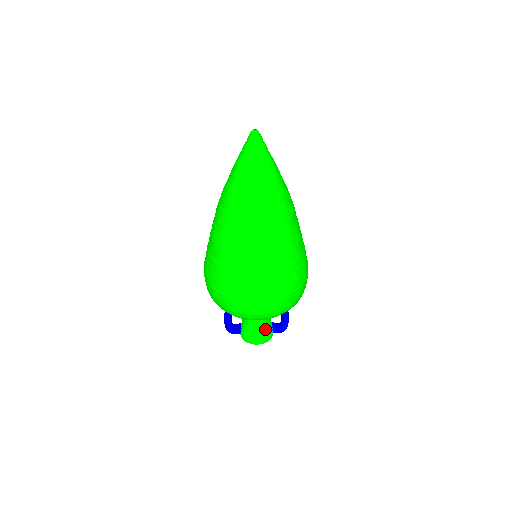
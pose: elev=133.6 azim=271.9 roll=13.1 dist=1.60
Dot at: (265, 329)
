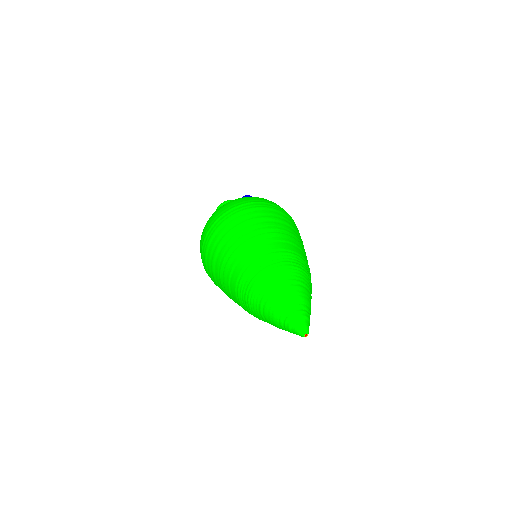
Dot at: occluded
